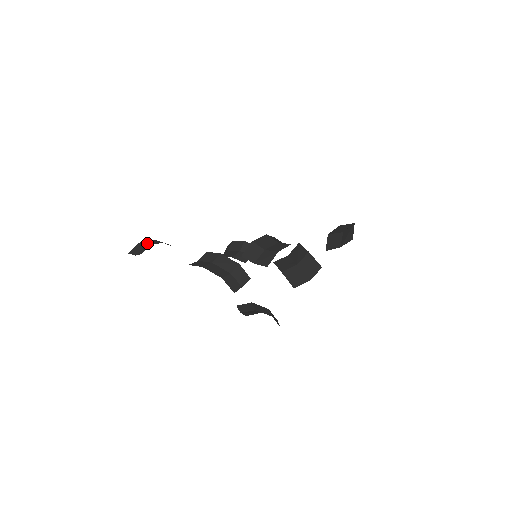
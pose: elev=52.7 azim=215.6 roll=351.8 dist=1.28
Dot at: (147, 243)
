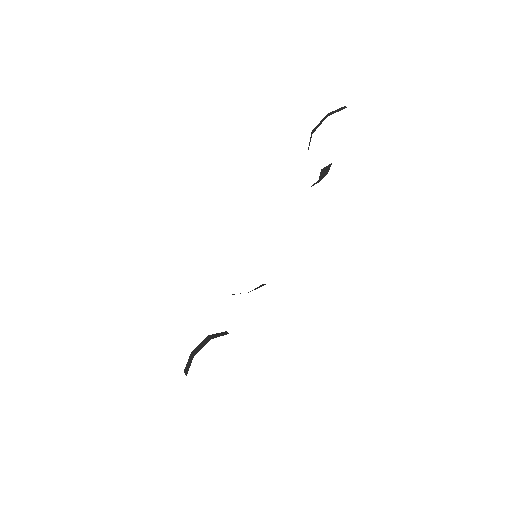
Dot at: occluded
